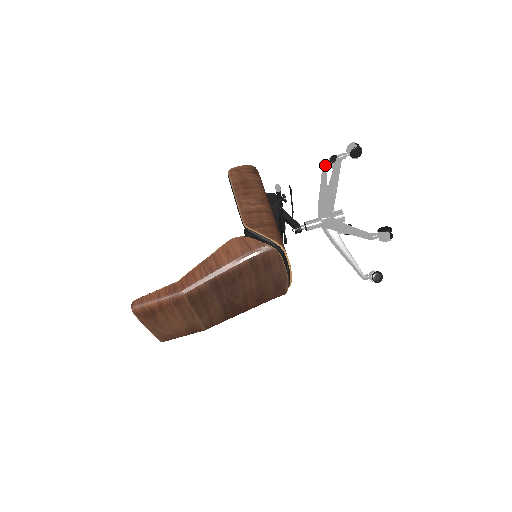
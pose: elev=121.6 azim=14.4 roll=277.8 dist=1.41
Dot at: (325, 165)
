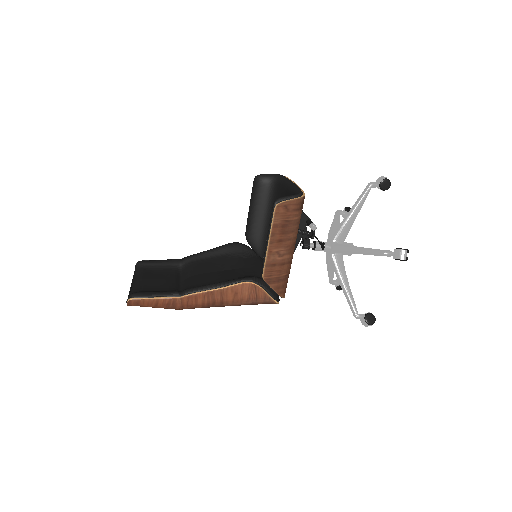
Dot at: (372, 186)
